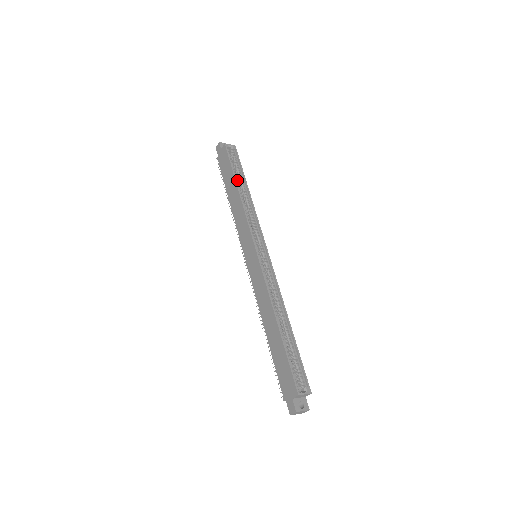
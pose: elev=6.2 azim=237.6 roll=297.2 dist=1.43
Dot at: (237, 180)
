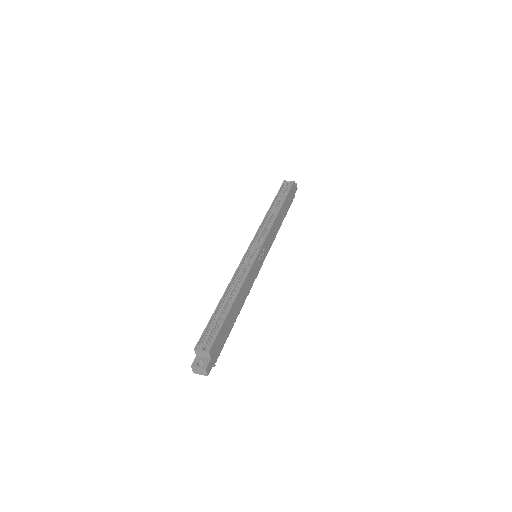
Dot at: (276, 204)
